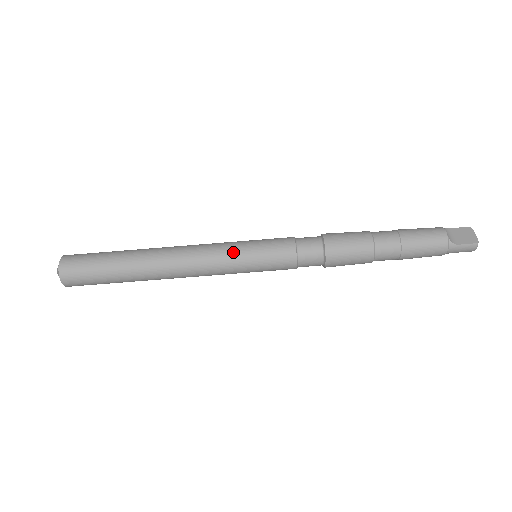
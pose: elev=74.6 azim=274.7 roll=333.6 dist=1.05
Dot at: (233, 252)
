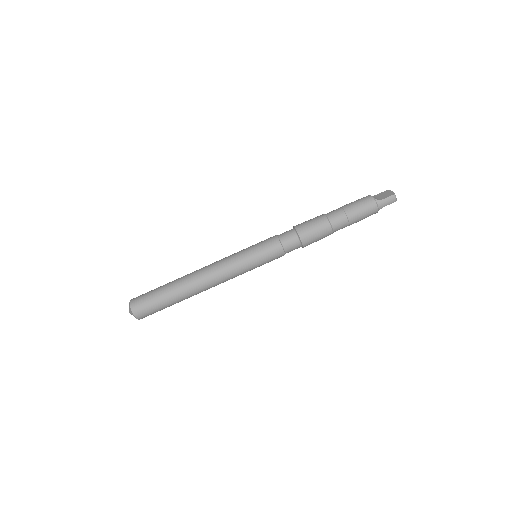
Dot at: (239, 255)
